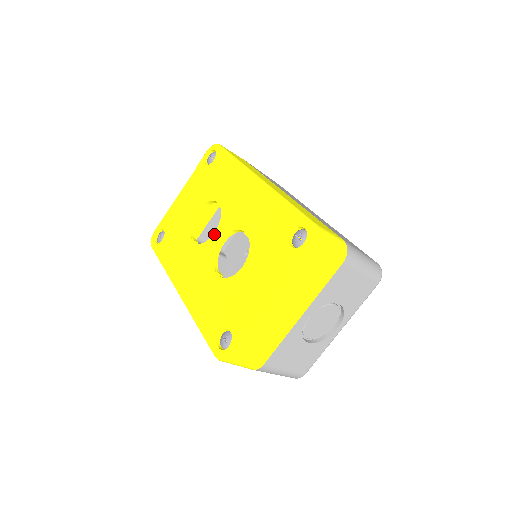
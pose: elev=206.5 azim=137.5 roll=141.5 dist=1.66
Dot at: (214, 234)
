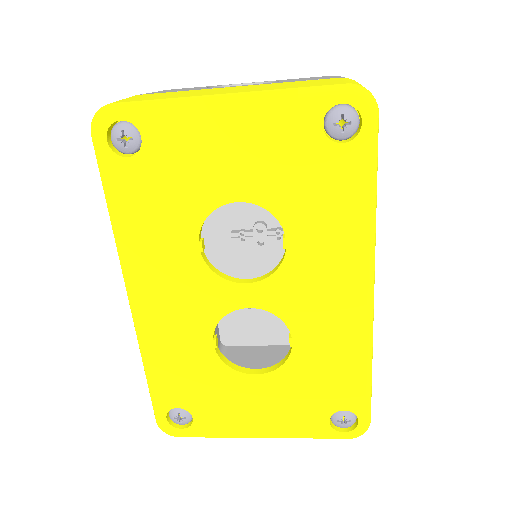
Dot at: (245, 286)
